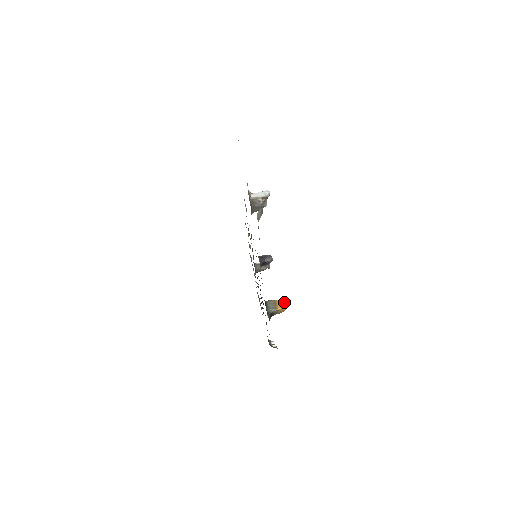
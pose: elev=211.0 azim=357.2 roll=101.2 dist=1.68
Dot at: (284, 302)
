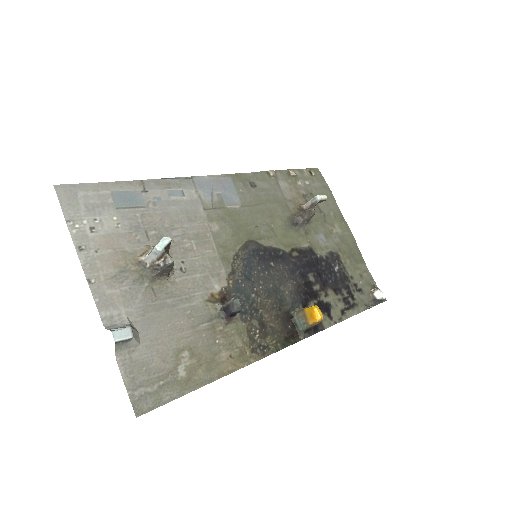
Dot at: (314, 311)
